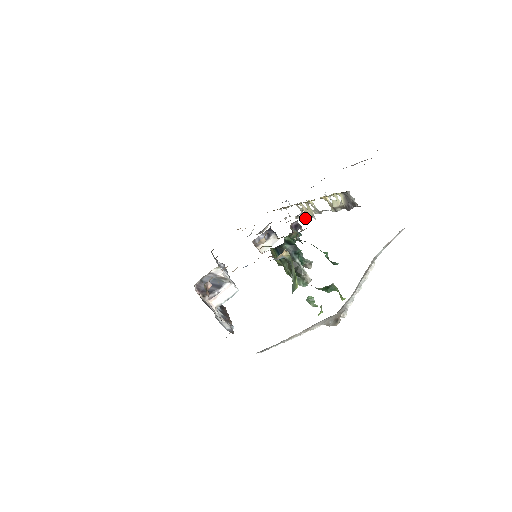
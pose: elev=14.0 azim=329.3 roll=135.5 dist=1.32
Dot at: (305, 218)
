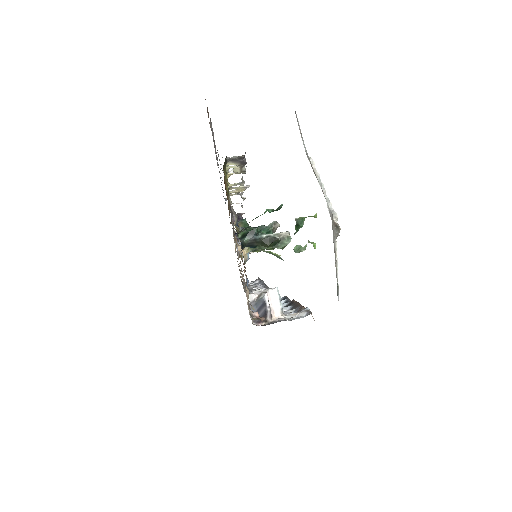
Dot at: occluded
